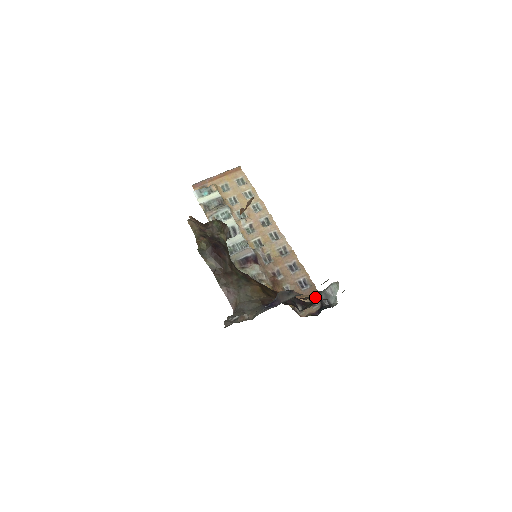
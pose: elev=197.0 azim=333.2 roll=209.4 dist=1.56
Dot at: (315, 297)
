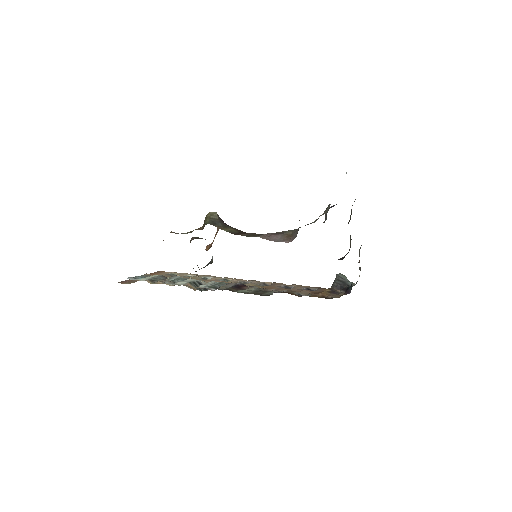
Dot at: (332, 290)
